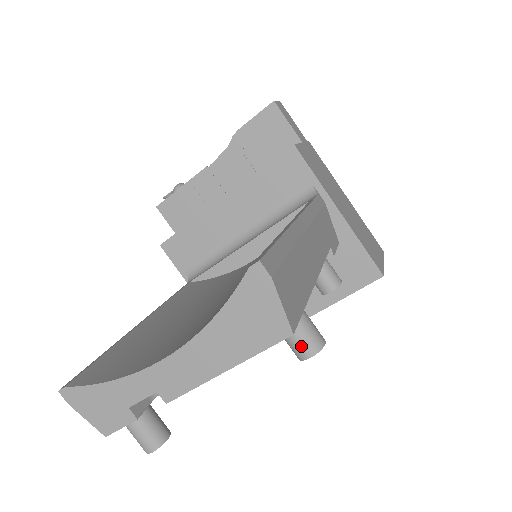
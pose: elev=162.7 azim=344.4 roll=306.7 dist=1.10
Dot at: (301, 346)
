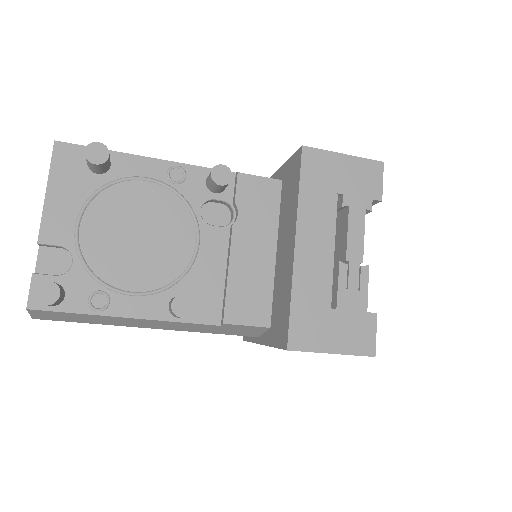
Dot at: occluded
